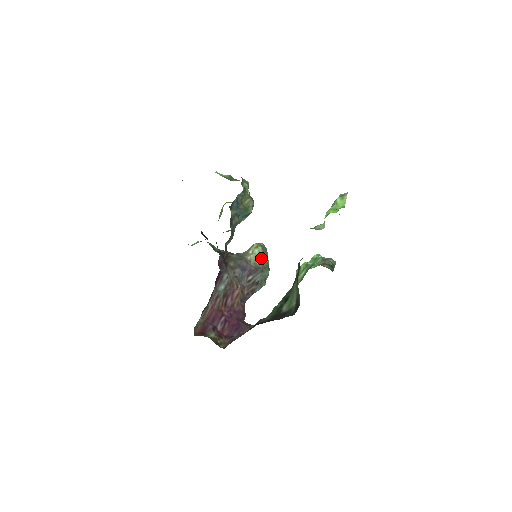
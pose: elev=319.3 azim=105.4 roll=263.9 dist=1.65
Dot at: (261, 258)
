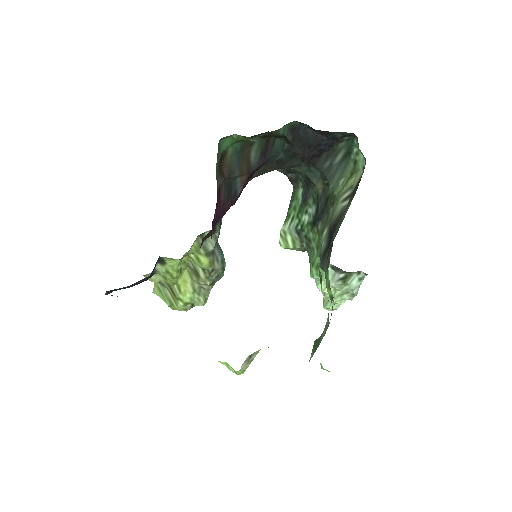
Dot at: occluded
